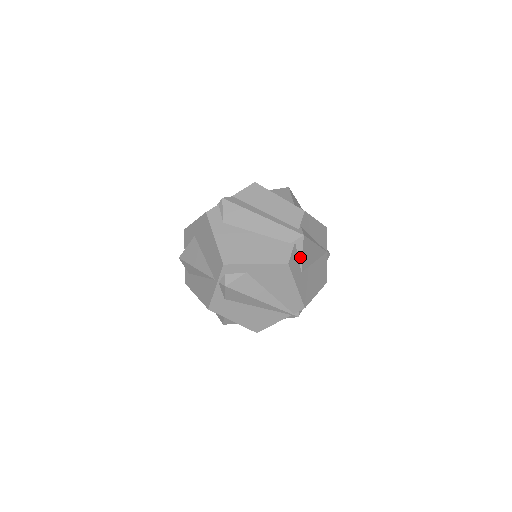
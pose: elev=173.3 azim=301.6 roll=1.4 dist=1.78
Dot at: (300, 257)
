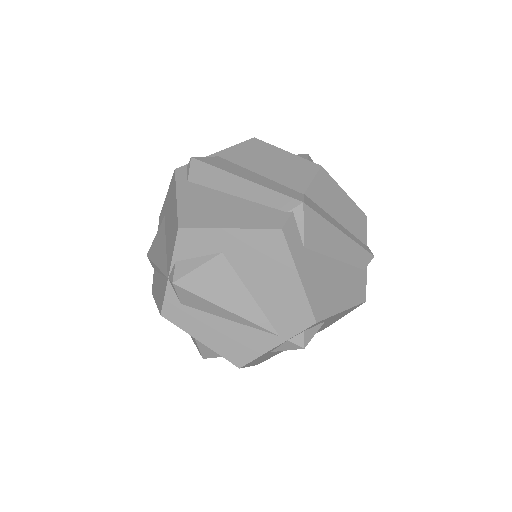
Dot at: occluded
